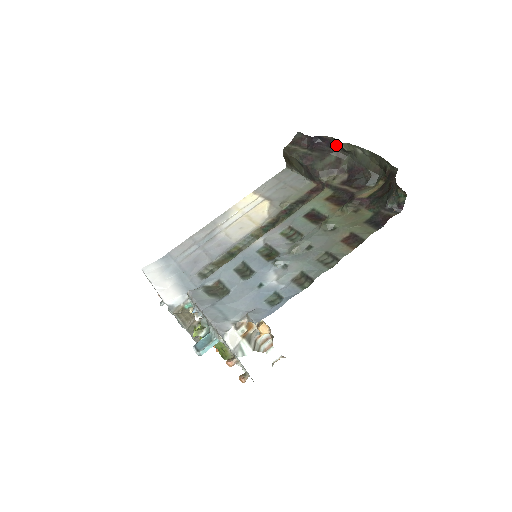
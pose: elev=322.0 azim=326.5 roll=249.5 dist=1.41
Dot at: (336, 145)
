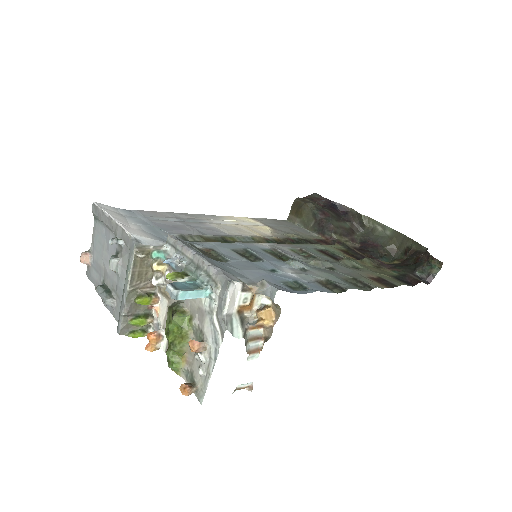
Dot at: (354, 217)
